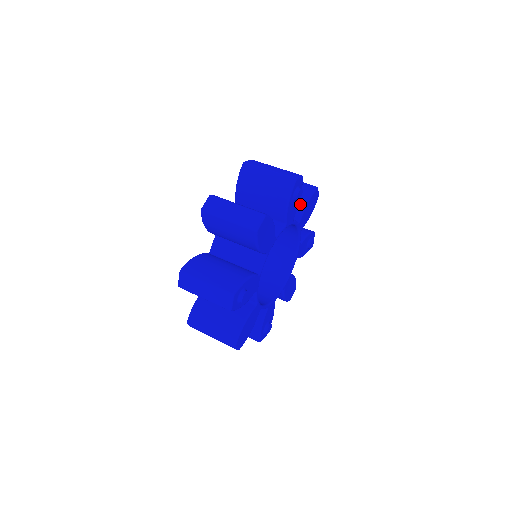
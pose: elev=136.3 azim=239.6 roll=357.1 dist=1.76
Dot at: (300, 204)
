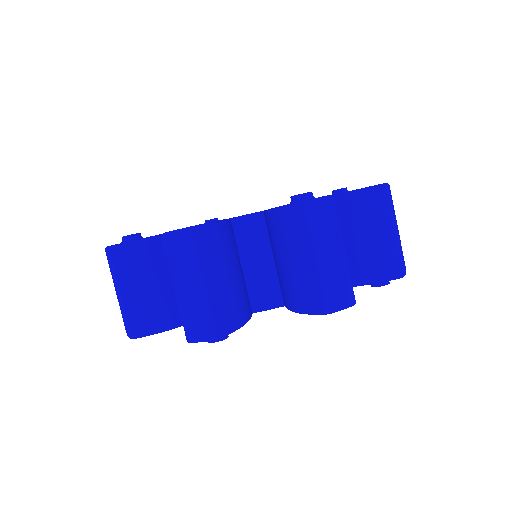
Dot at: occluded
